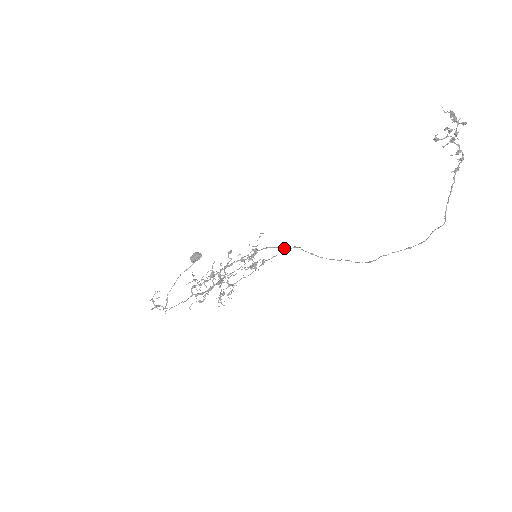
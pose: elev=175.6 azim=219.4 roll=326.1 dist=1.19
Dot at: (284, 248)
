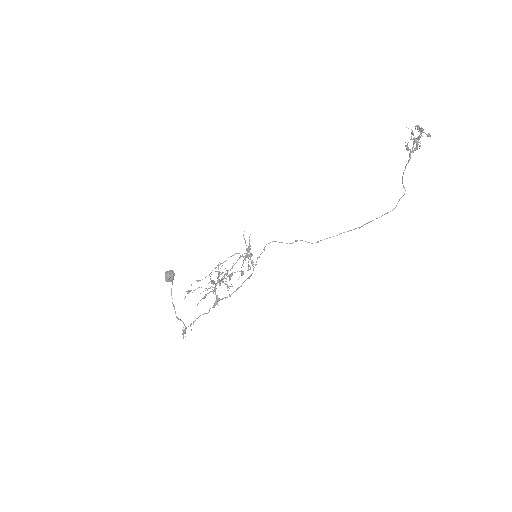
Dot at: occluded
